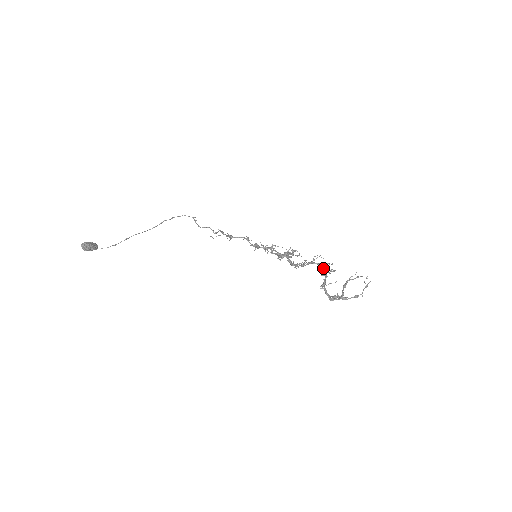
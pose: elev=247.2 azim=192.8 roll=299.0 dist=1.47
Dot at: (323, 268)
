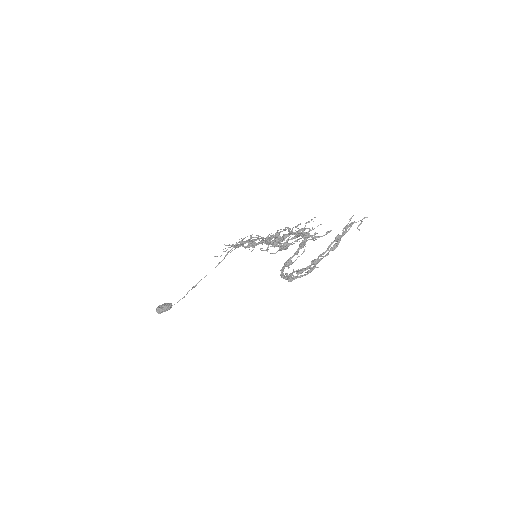
Dot at: occluded
